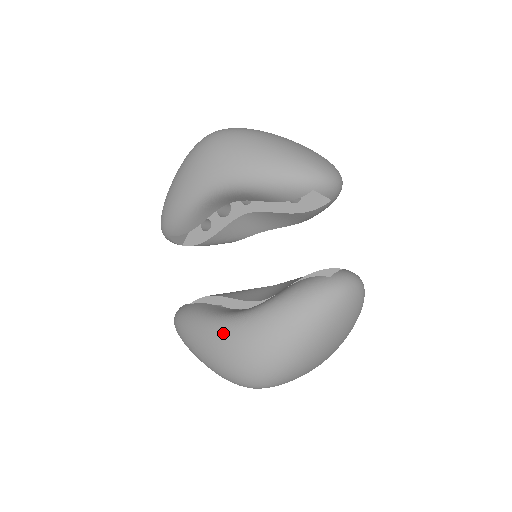
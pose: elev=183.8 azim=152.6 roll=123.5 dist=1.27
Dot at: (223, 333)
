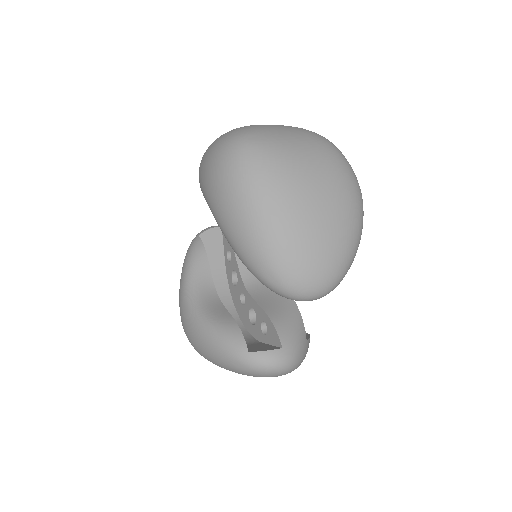
Dot at: (182, 302)
